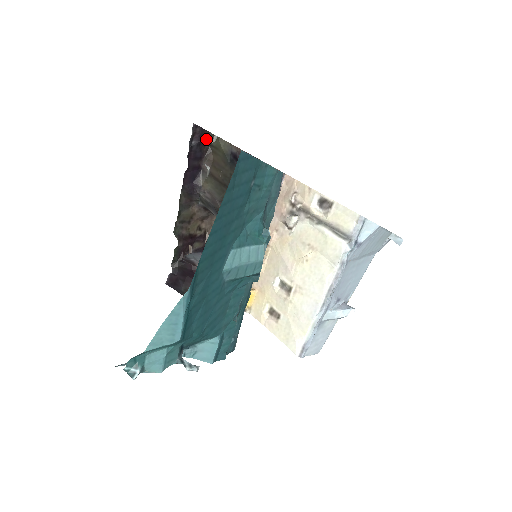
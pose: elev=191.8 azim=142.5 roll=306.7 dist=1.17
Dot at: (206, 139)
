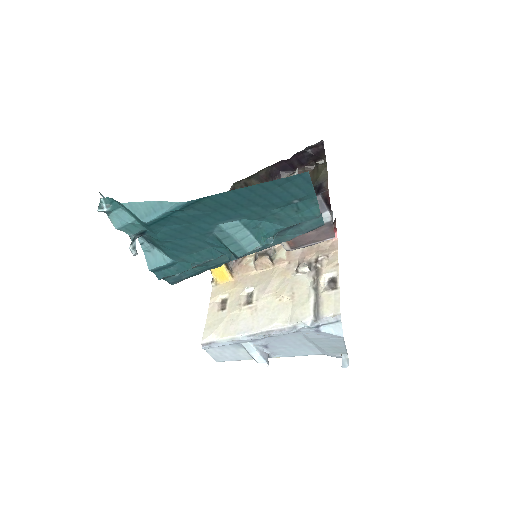
Dot at: (319, 158)
